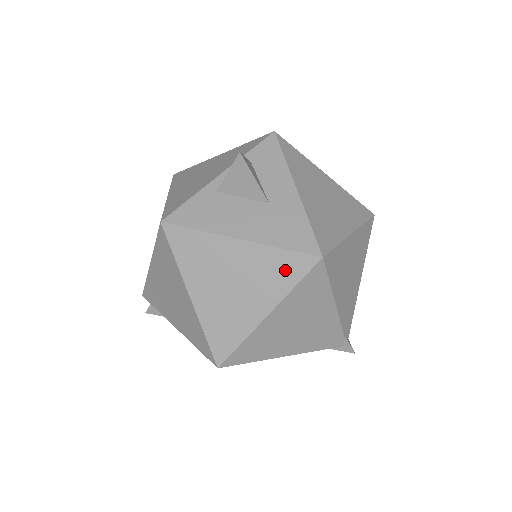
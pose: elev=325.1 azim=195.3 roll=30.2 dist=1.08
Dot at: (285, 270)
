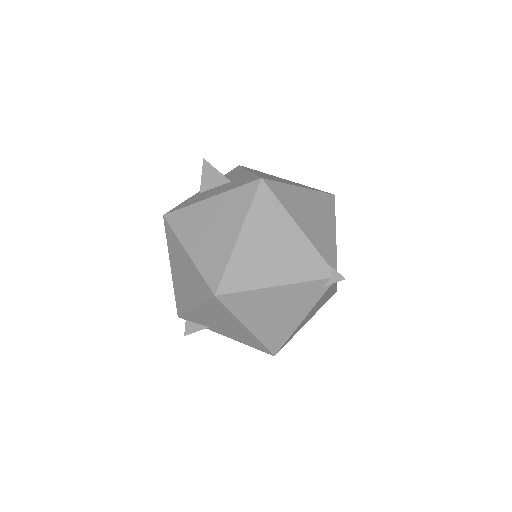
Dot at: (241, 199)
